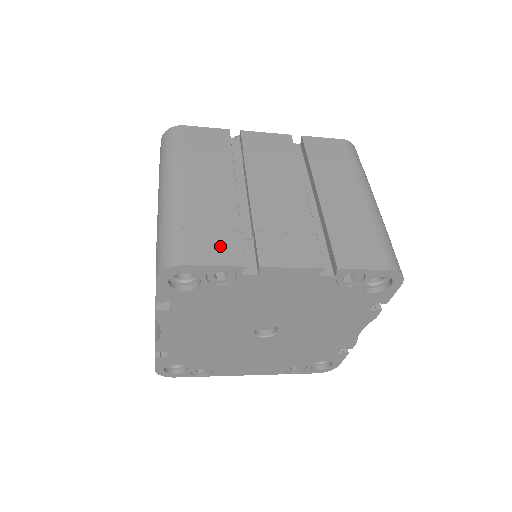
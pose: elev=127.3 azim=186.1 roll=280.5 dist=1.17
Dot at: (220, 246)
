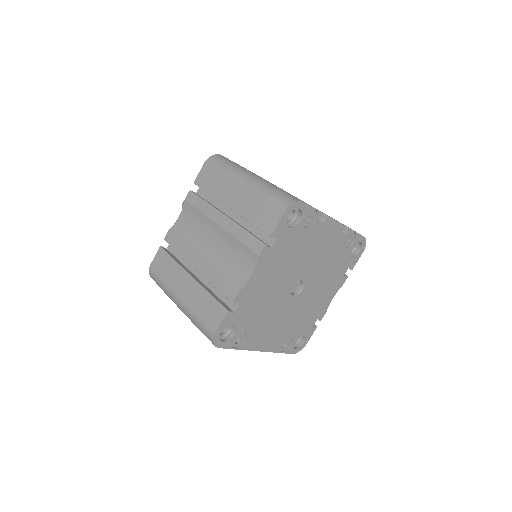
Dot at: occluded
